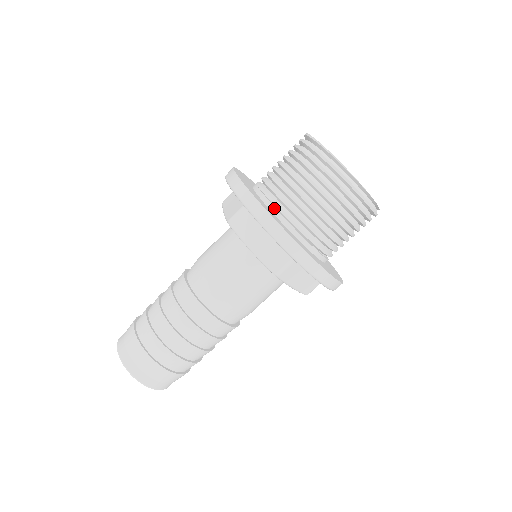
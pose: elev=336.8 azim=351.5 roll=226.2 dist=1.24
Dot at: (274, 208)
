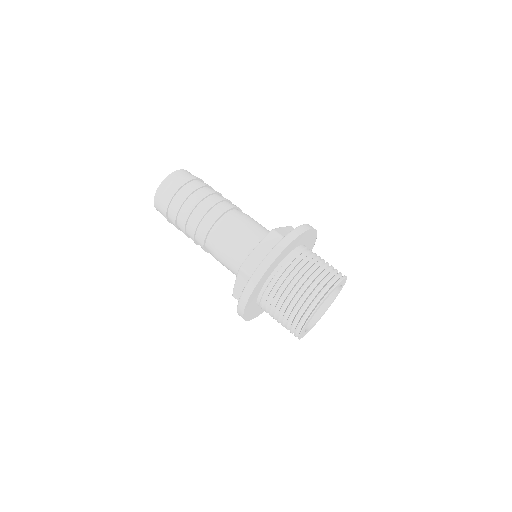
Dot at: (263, 293)
